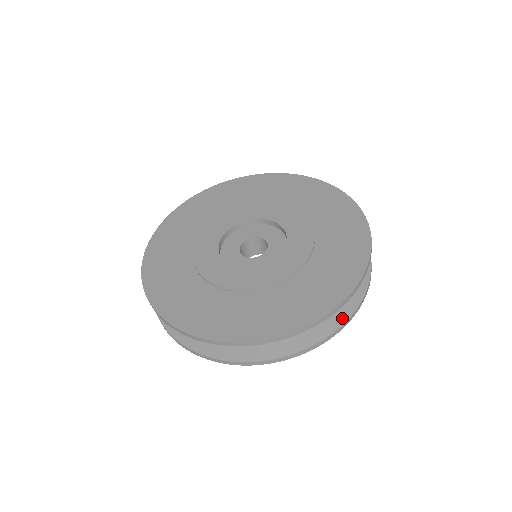
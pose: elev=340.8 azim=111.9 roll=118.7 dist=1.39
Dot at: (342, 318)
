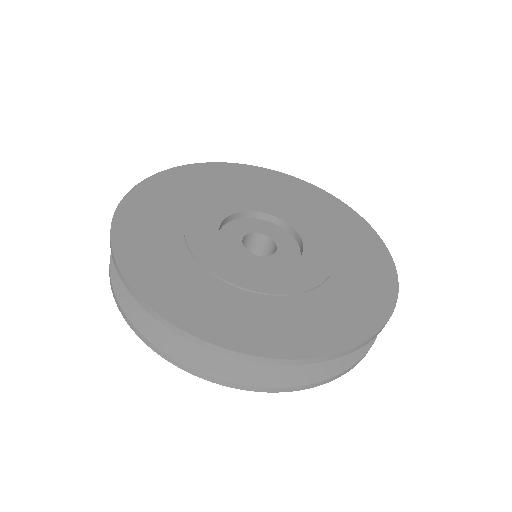
Dot at: (341, 365)
